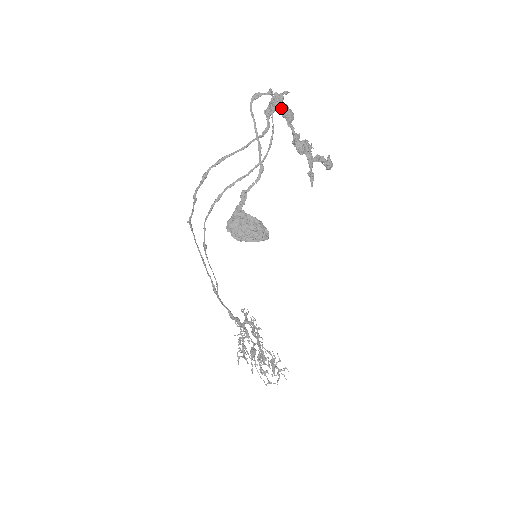
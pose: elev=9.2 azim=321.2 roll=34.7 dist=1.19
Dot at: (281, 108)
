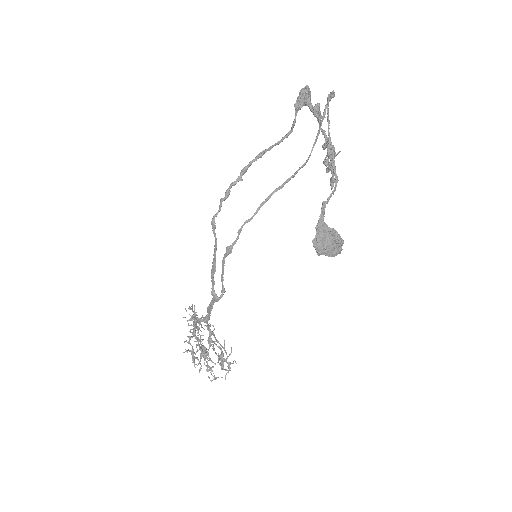
Dot at: (315, 106)
